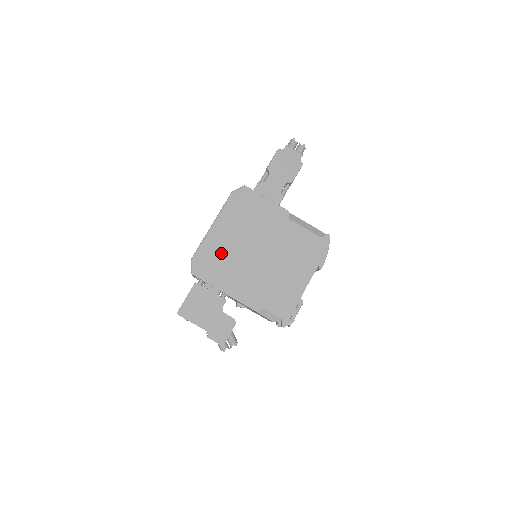
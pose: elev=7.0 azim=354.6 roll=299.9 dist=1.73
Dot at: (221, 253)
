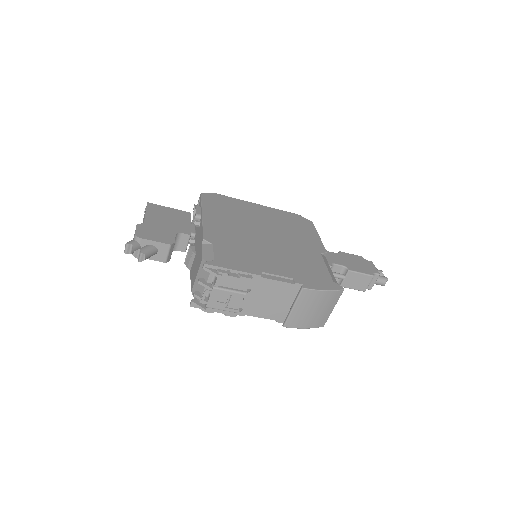
Dot at: (239, 210)
